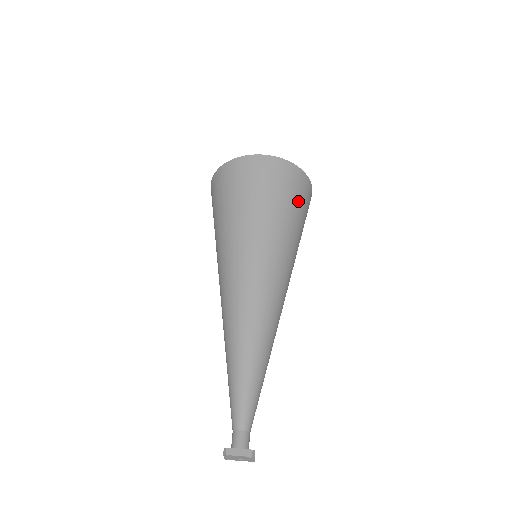
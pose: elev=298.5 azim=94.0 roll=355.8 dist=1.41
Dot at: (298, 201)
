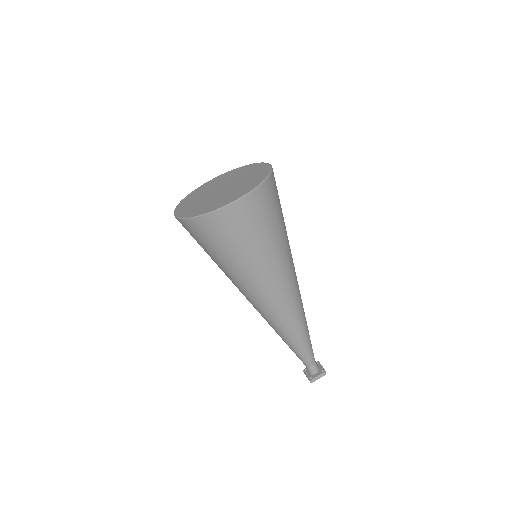
Dot at: (277, 208)
